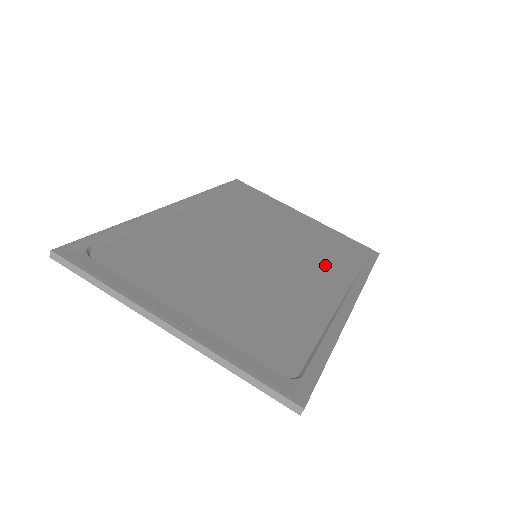
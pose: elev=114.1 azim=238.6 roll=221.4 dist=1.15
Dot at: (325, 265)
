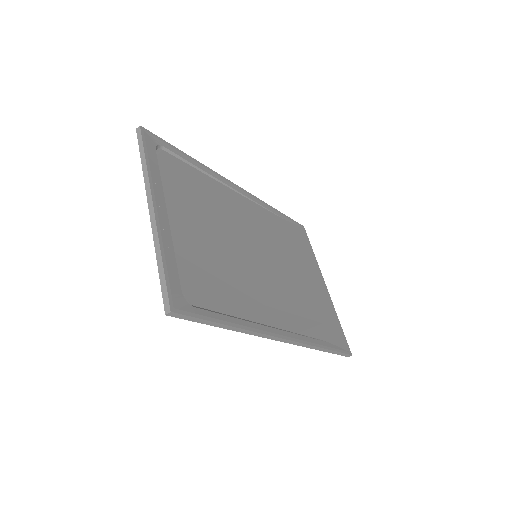
Dot at: (298, 310)
